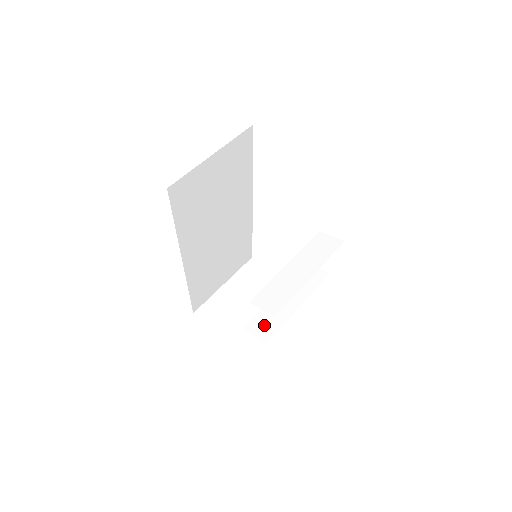
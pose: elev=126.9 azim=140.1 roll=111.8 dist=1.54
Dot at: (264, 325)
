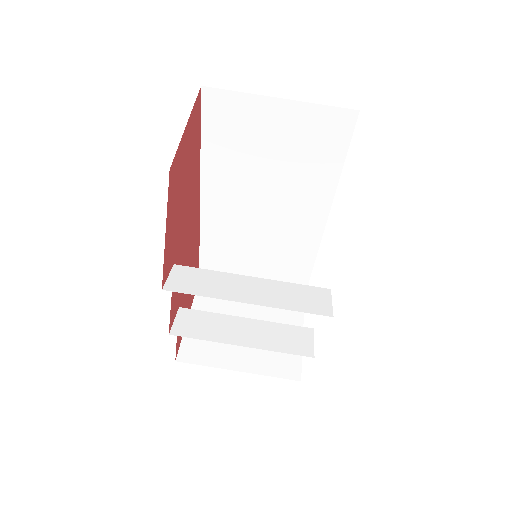
Dot at: (194, 323)
